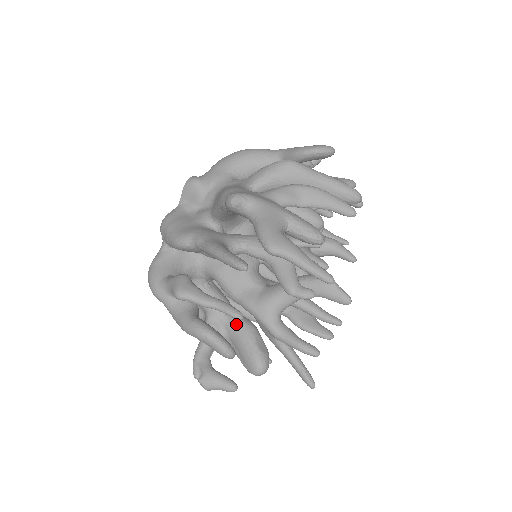
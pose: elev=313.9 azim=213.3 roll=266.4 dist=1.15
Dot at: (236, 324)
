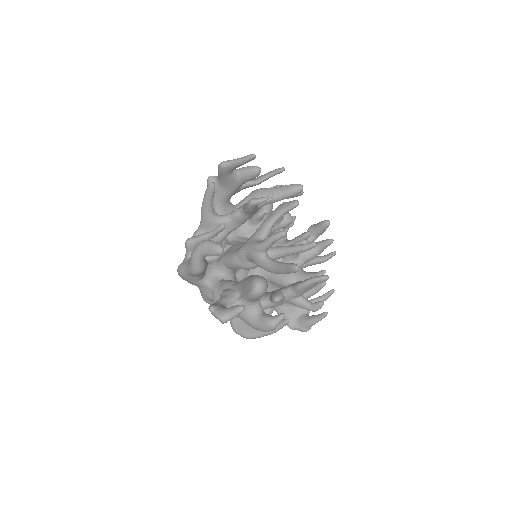
Dot at: (242, 280)
